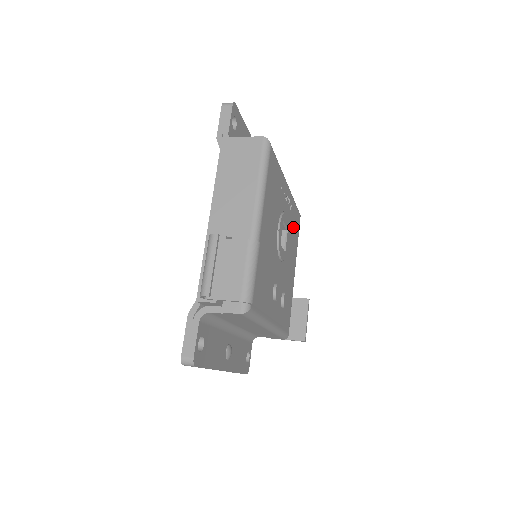
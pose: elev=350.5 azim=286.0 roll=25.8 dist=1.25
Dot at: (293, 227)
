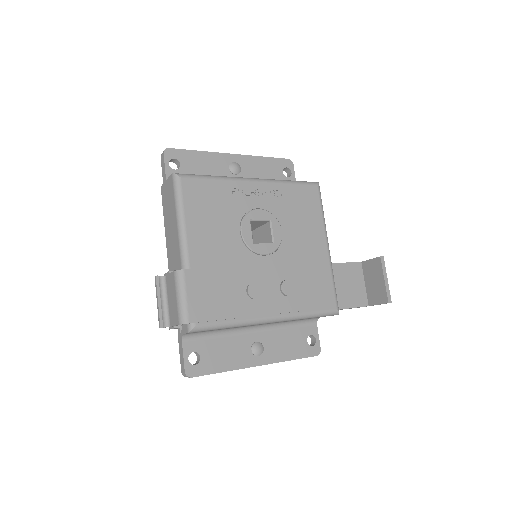
Dot at: (295, 207)
